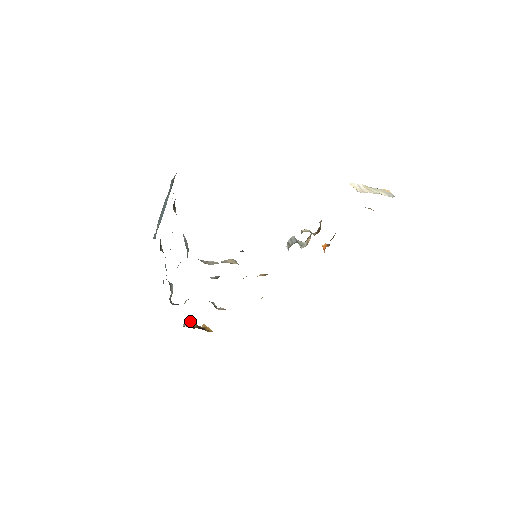
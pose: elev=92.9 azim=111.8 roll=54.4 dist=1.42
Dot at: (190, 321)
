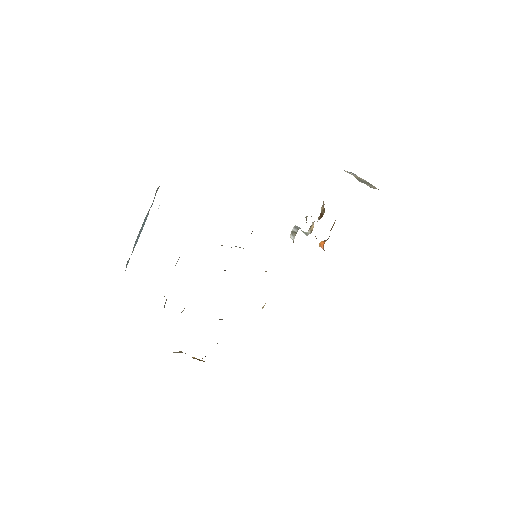
Dot at: occluded
